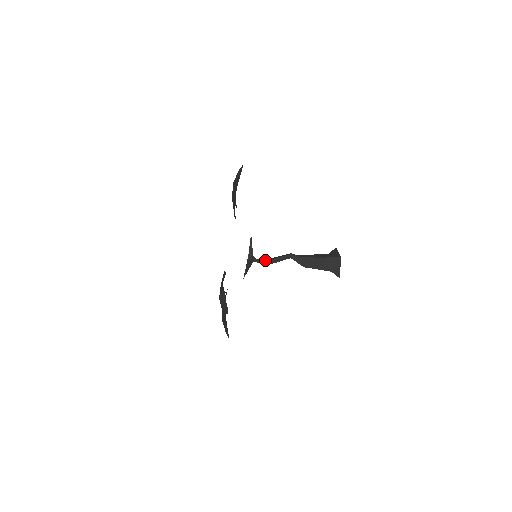
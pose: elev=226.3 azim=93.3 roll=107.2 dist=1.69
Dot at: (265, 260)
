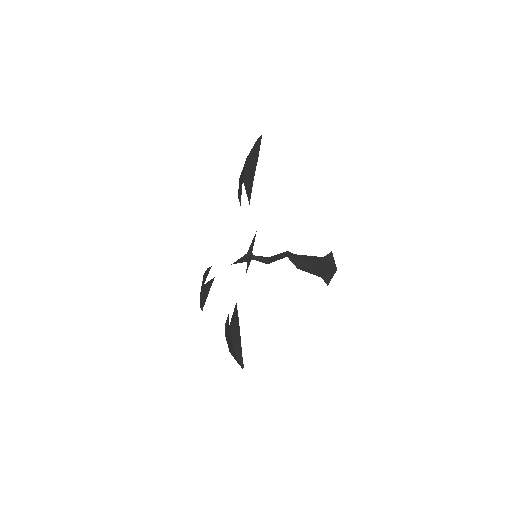
Dot at: (263, 259)
